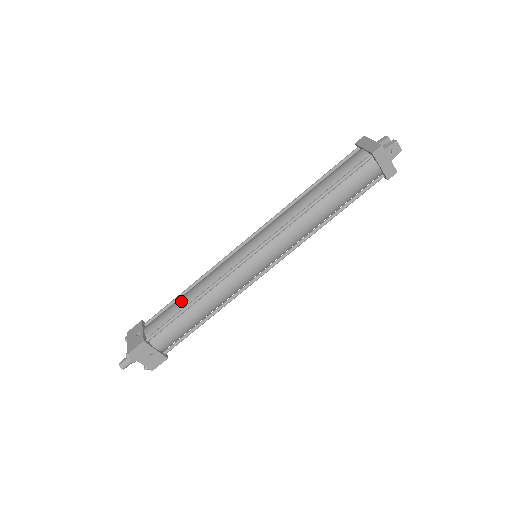
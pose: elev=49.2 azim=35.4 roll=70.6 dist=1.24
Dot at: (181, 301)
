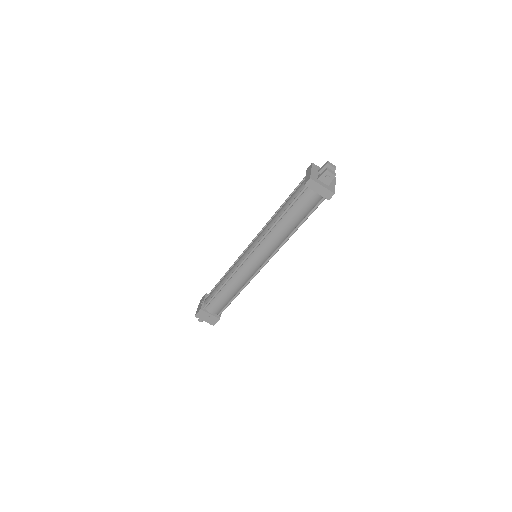
Dot at: (218, 285)
